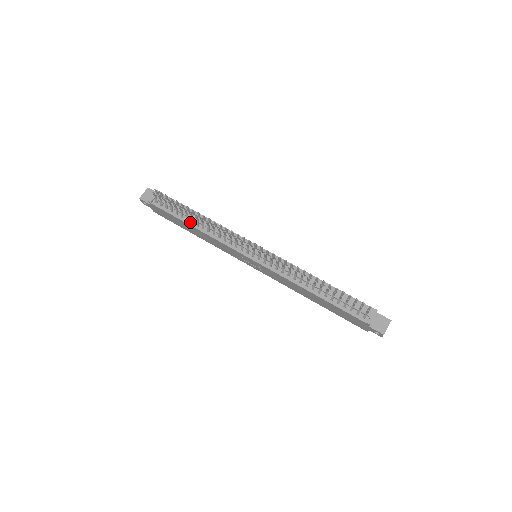
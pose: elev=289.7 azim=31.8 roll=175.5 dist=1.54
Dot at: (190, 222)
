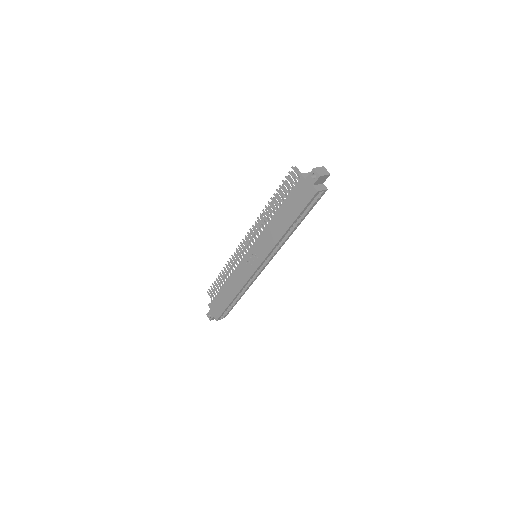
Dot at: (224, 286)
